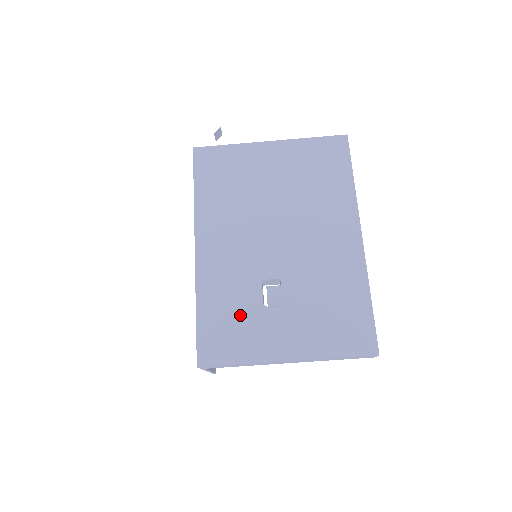
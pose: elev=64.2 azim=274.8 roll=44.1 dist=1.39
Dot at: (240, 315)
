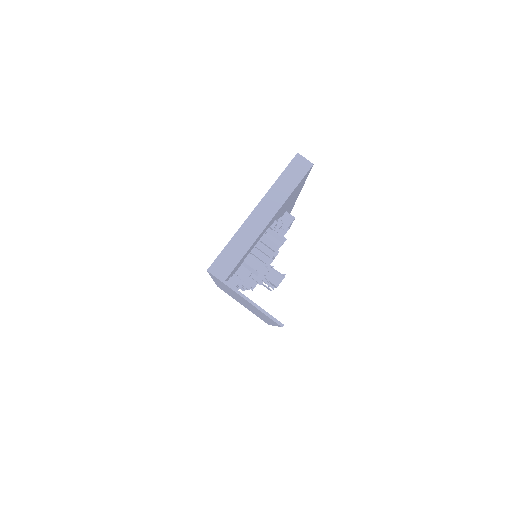
Dot at: occluded
